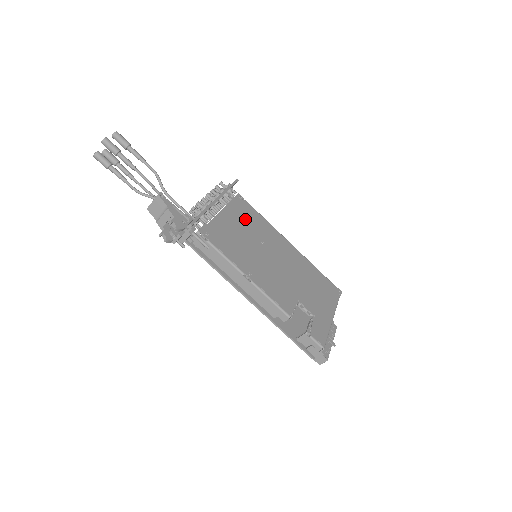
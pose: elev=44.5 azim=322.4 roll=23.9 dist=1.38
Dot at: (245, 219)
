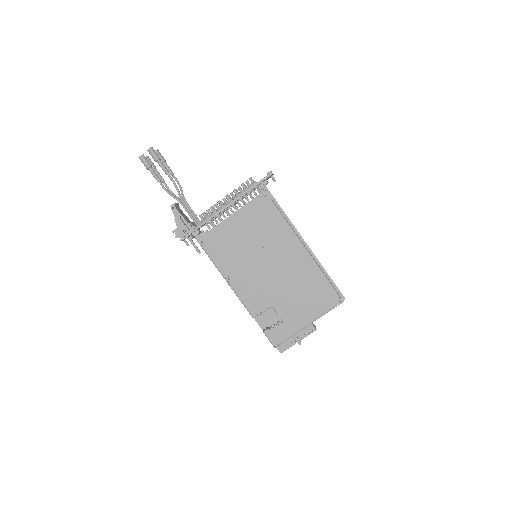
Dot at: (256, 222)
